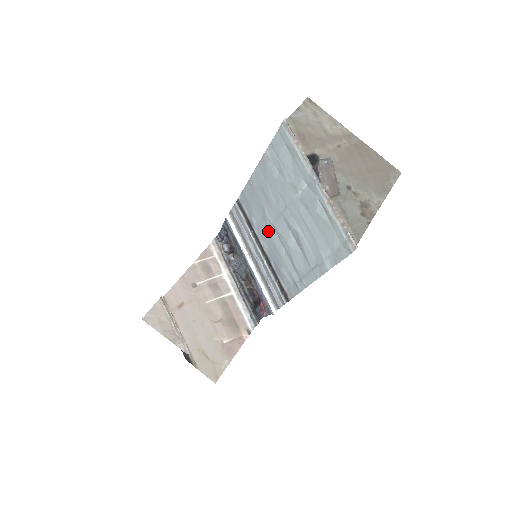
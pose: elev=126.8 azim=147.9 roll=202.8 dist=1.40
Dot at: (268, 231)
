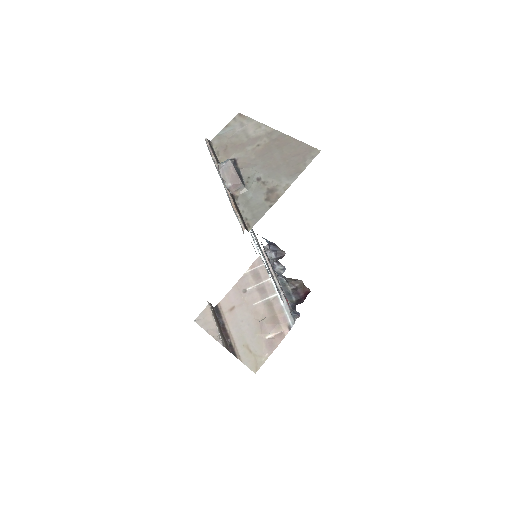
Dot at: (251, 232)
